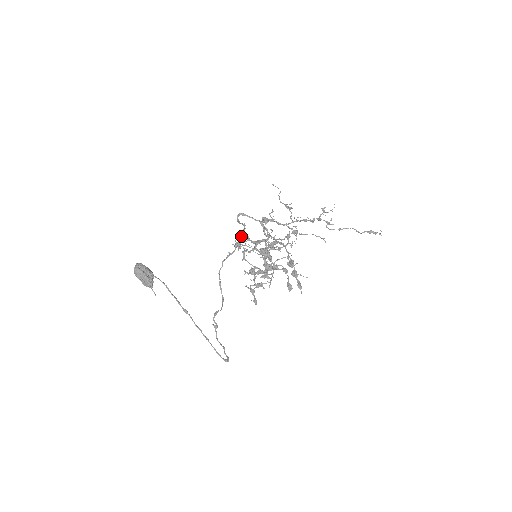
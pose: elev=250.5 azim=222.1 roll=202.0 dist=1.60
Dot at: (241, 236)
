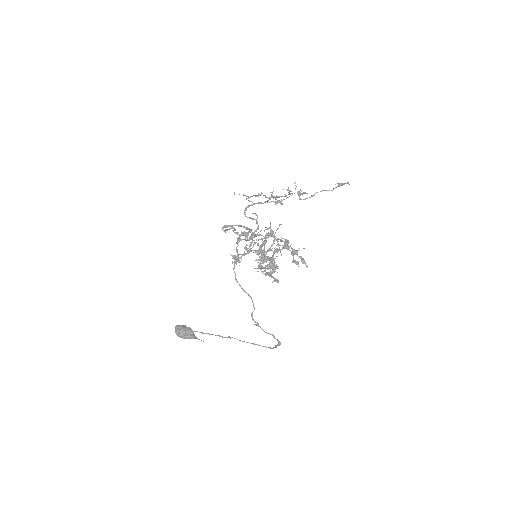
Dot at: (235, 256)
